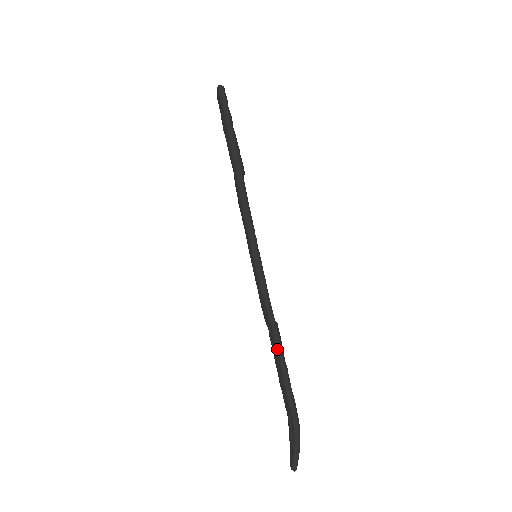
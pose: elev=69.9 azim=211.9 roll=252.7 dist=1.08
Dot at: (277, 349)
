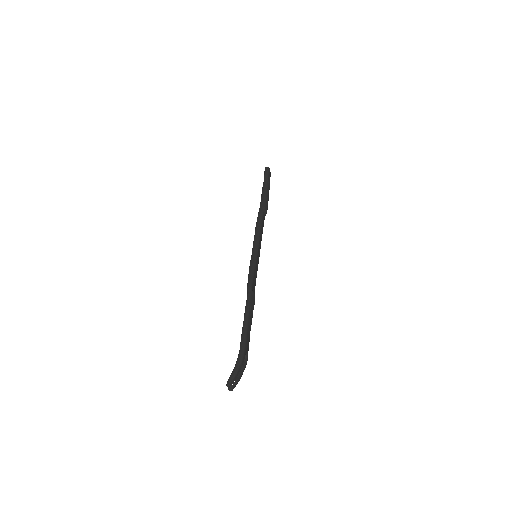
Dot at: (246, 306)
